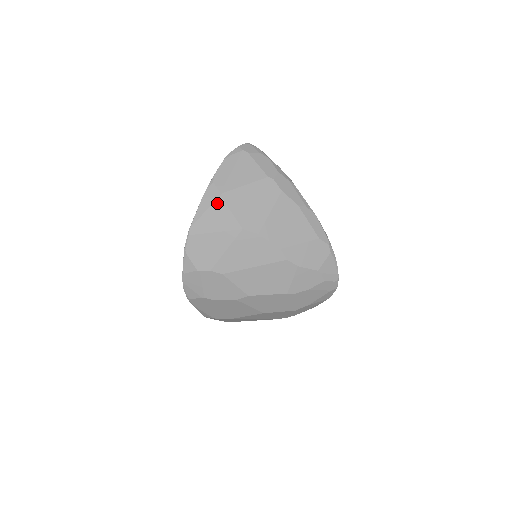
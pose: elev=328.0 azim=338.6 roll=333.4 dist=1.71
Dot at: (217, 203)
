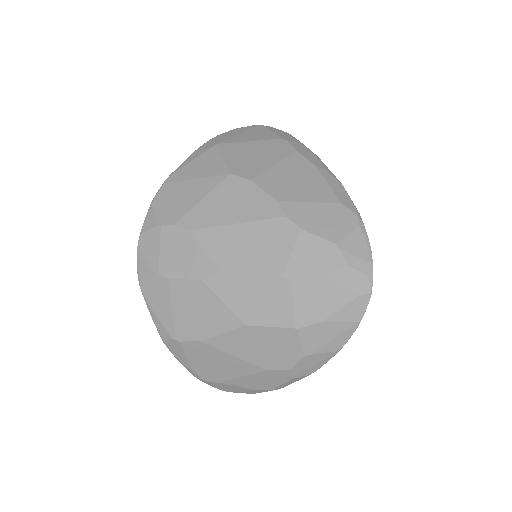
Dot at: (208, 152)
